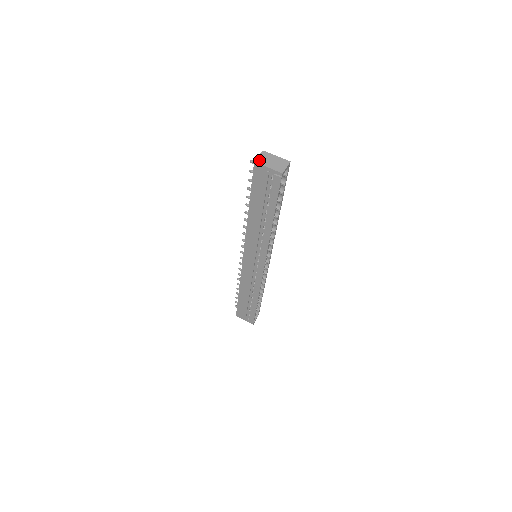
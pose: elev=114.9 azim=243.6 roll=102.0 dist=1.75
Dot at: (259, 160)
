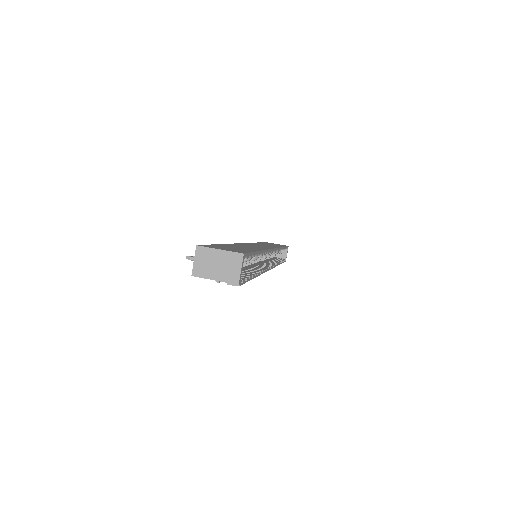
Dot at: (197, 270)
